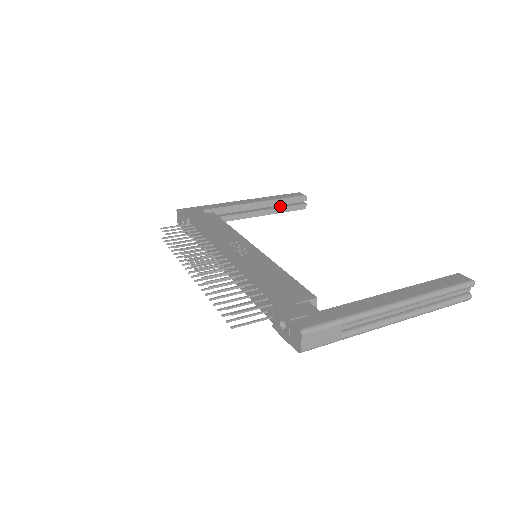
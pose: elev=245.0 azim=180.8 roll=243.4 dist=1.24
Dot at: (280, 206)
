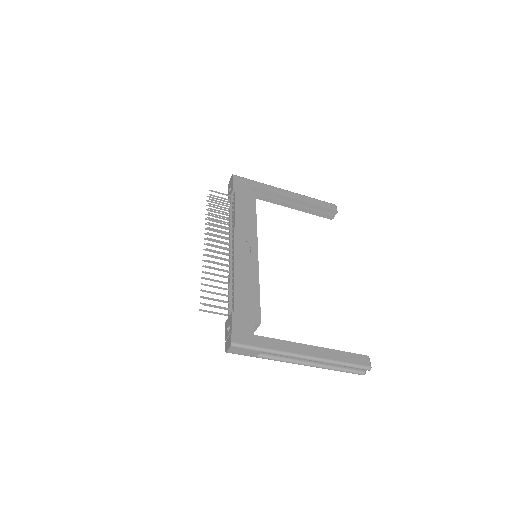
Dot at: (313, 209)
